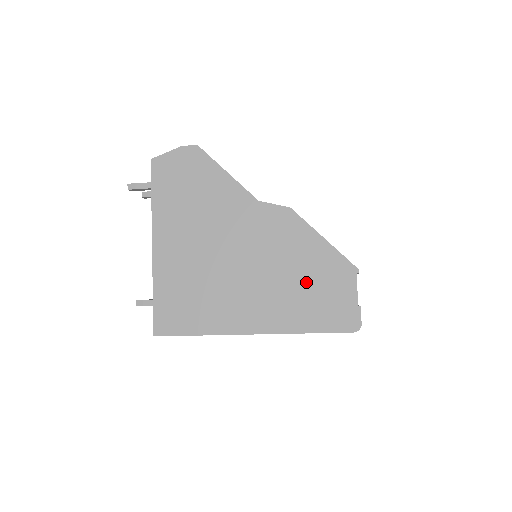
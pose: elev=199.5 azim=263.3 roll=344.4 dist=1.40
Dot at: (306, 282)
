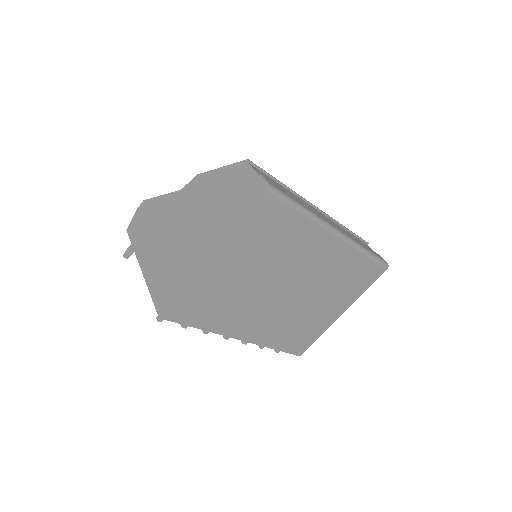
Dot at: (224, 197)
